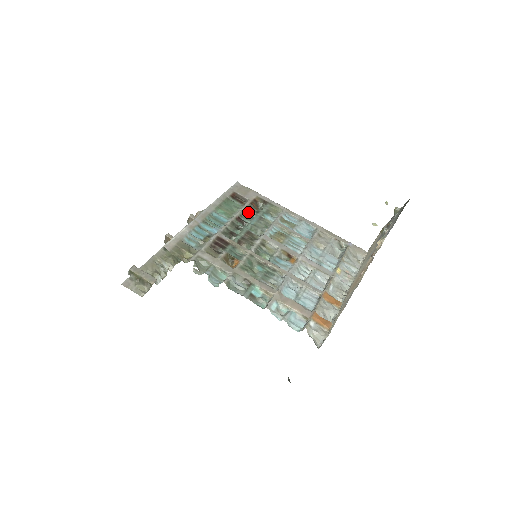
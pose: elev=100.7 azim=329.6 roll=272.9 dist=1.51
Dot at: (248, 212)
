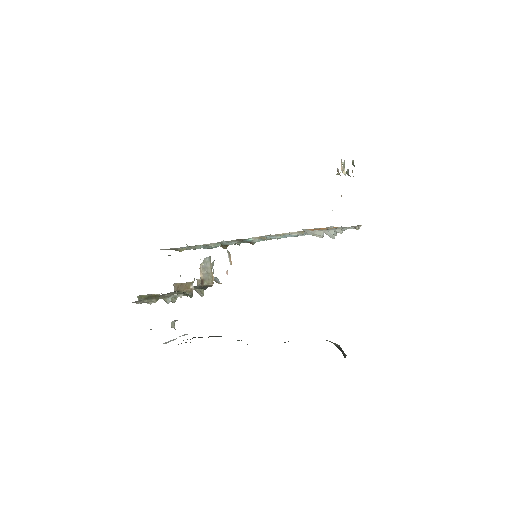
Dot at: occluded
